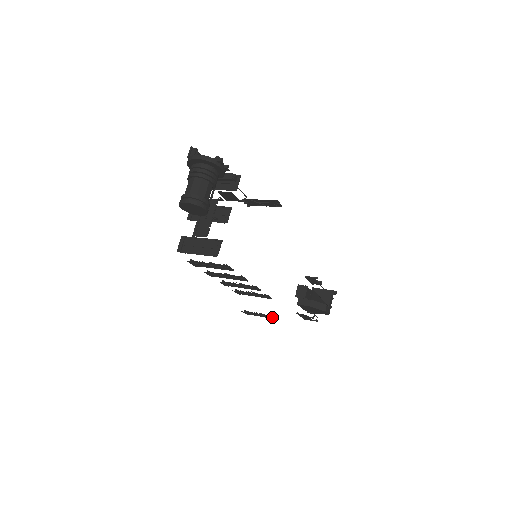
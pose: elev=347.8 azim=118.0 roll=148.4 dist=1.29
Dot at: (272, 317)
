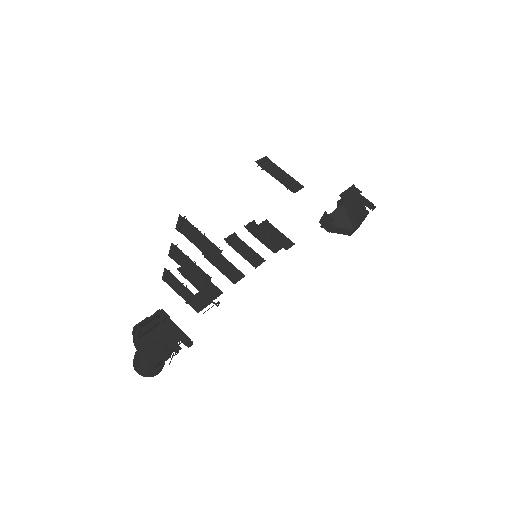
Dot at: (286, 245)
